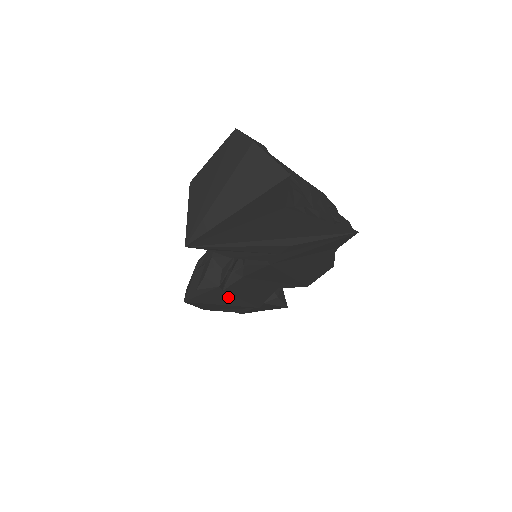
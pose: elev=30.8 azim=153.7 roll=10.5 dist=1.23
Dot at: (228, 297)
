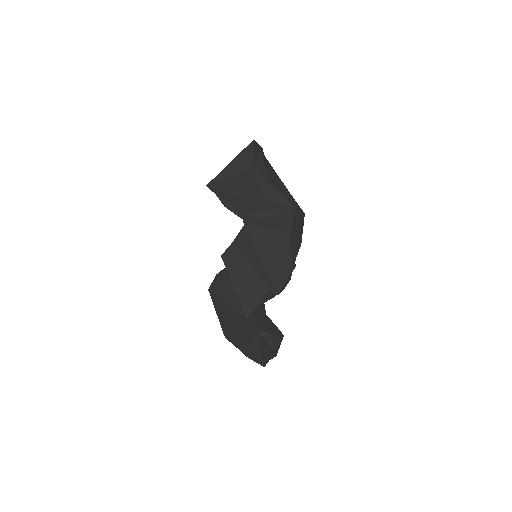
Dot at: (230, 290)
